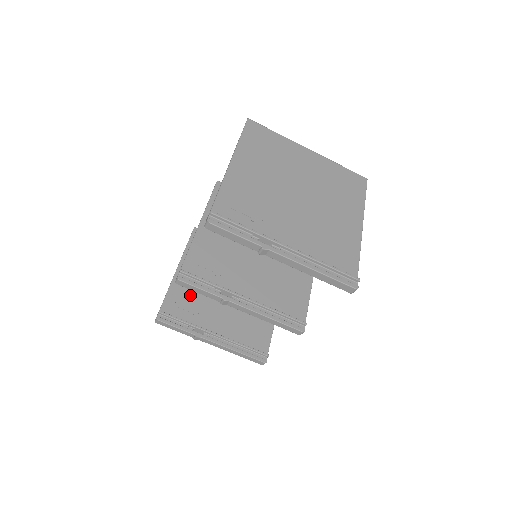
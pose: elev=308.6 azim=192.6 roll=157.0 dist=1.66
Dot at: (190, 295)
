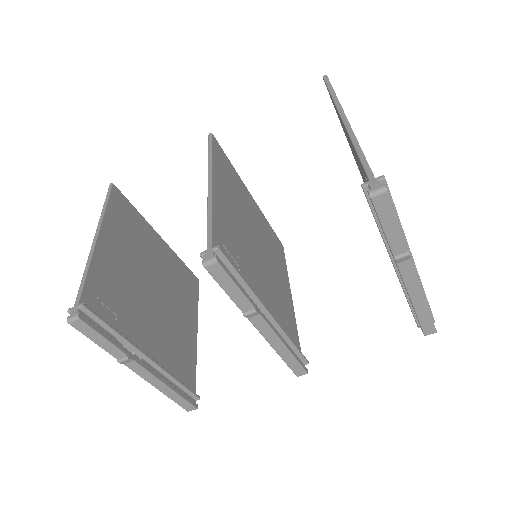
Dot at: (115, 287)
